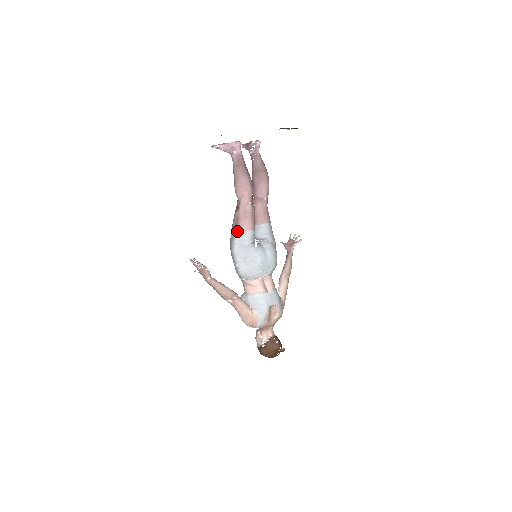
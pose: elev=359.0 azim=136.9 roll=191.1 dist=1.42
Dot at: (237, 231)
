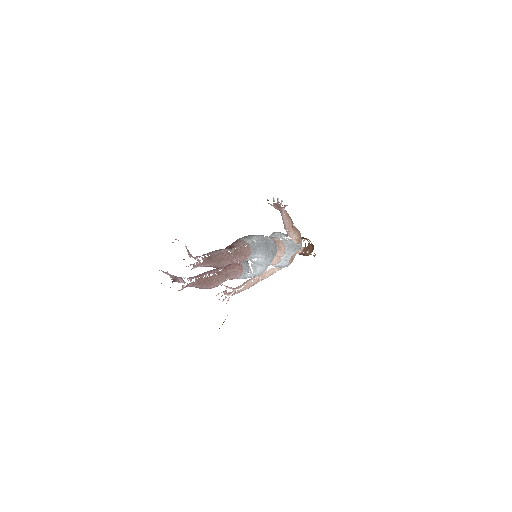
Dot at: occluded
